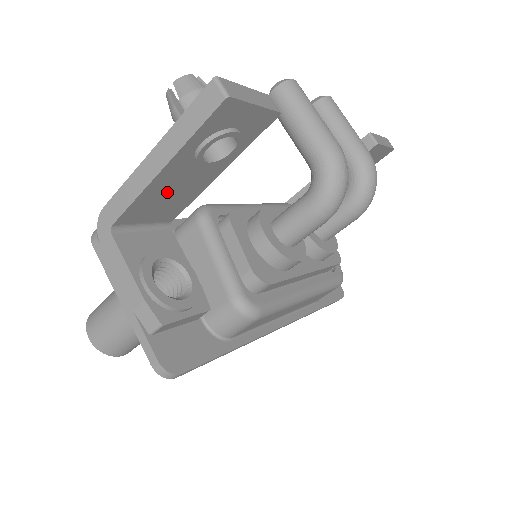
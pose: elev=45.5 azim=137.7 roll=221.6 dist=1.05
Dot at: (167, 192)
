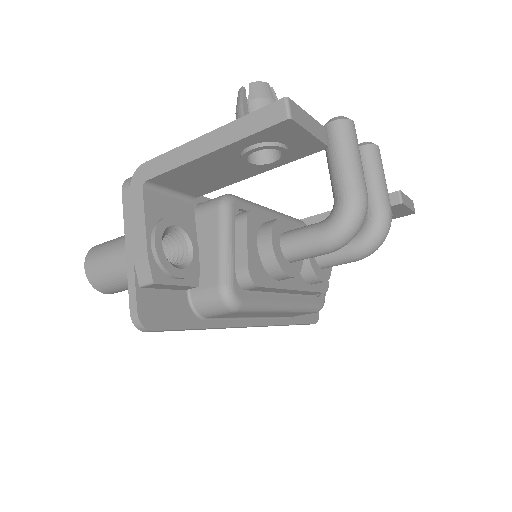
Dot at: (205, 172)
